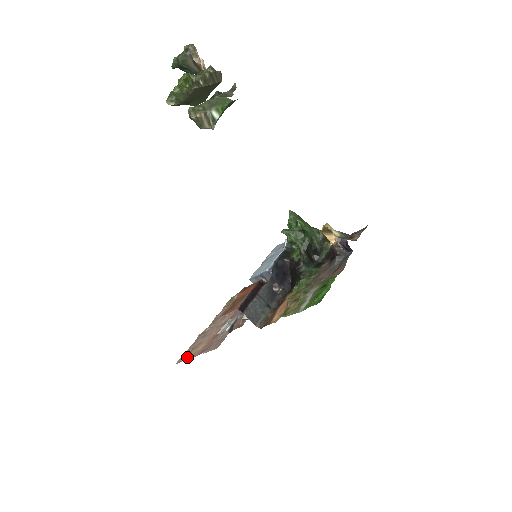
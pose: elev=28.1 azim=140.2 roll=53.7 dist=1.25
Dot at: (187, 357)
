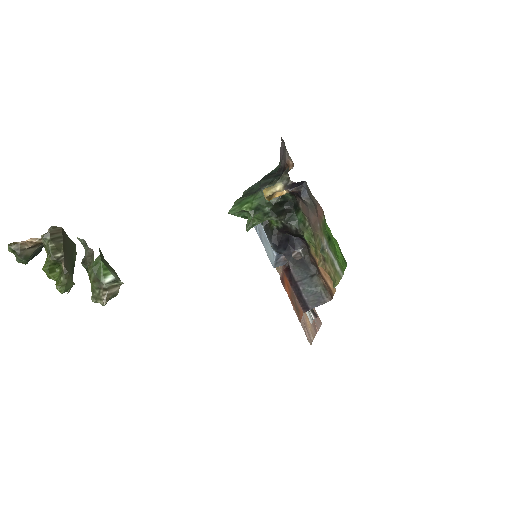
Dot at: (311, 338)
